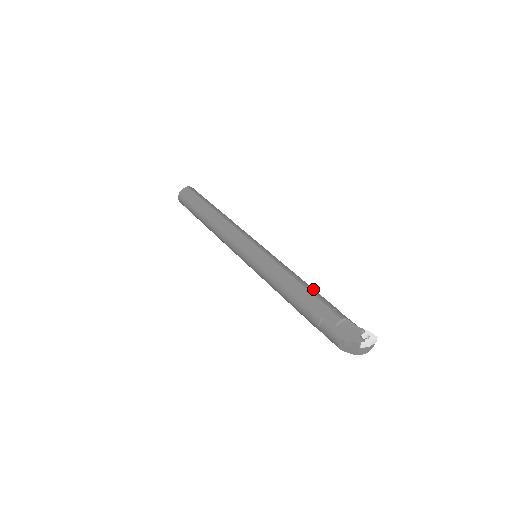
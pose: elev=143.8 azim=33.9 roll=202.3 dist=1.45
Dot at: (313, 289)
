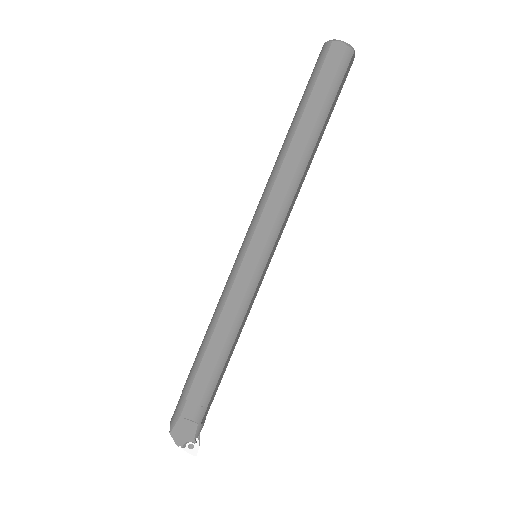
Dot at: (222, 368)
